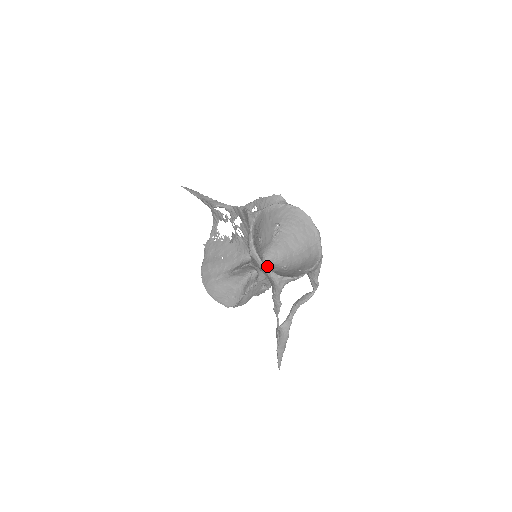
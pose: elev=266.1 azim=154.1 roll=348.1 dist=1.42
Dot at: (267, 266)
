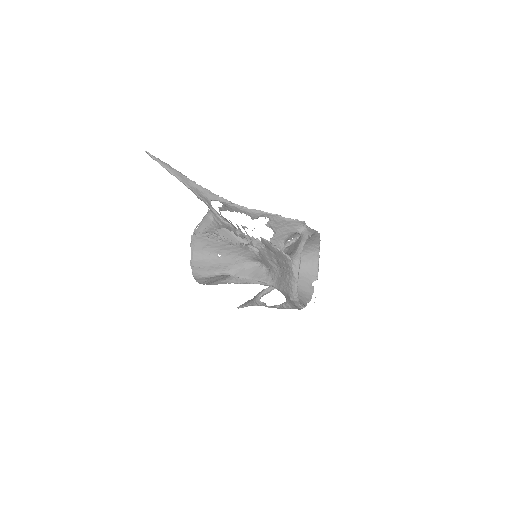
Dot at: occluded
